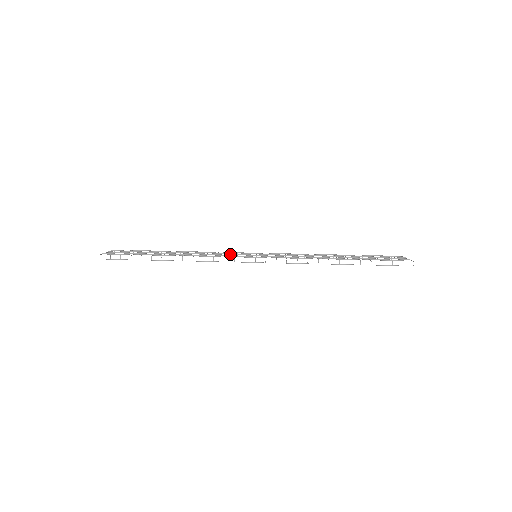
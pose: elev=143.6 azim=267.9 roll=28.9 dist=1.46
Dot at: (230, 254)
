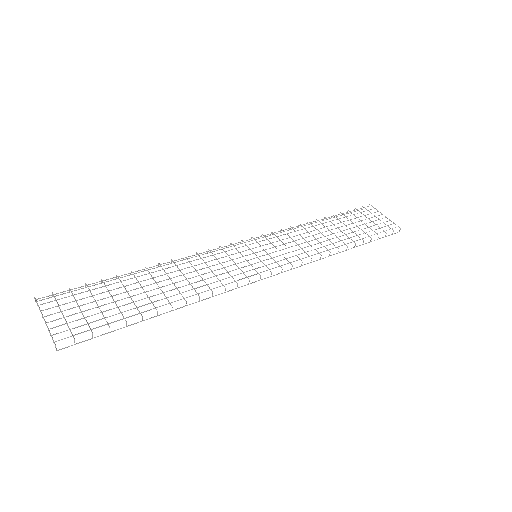
Dot at: occluded
